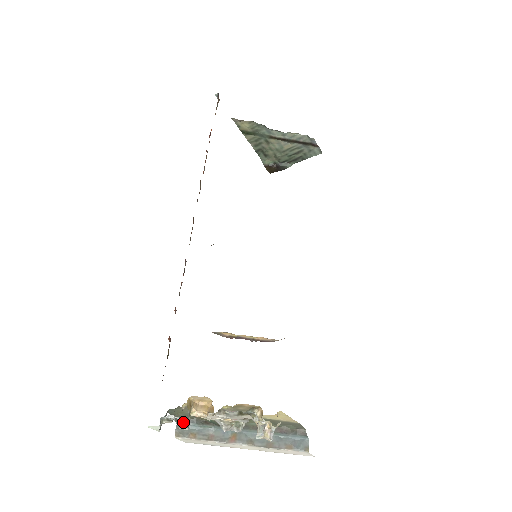
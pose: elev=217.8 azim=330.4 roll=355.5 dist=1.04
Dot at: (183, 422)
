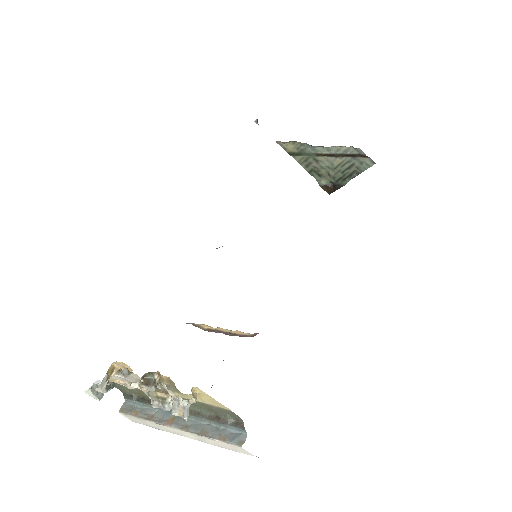
Dot at: (130, 399)
